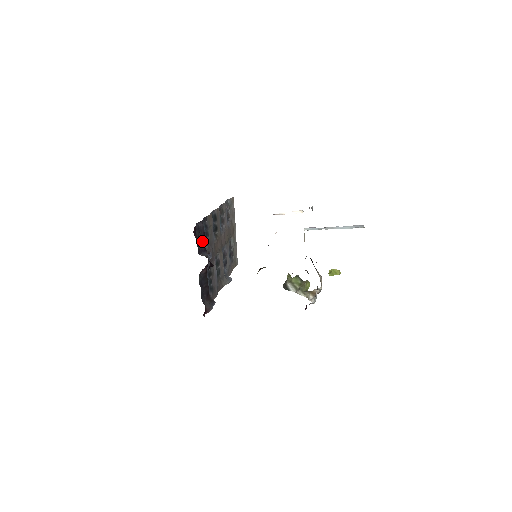
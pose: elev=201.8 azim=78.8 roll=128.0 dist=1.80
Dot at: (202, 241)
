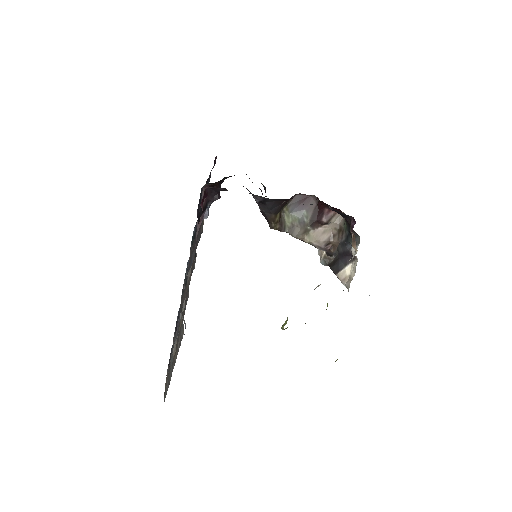
Dot at: occluded
